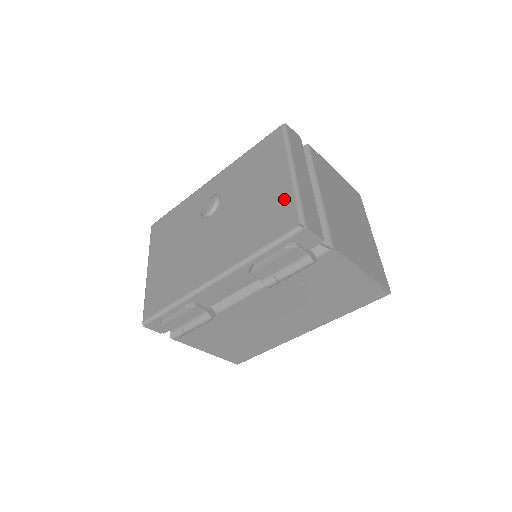
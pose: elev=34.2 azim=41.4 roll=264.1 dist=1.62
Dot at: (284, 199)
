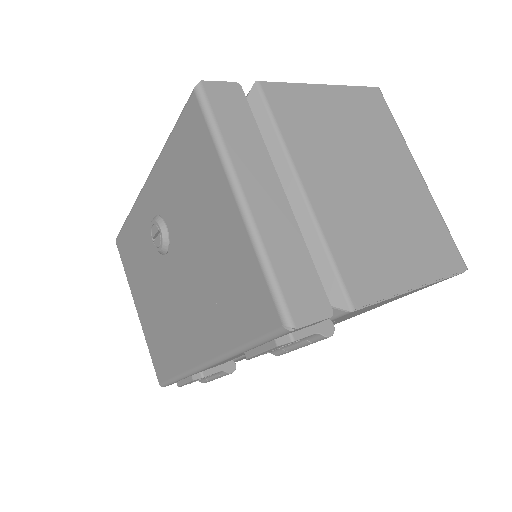
Dot at: (246, 263)
